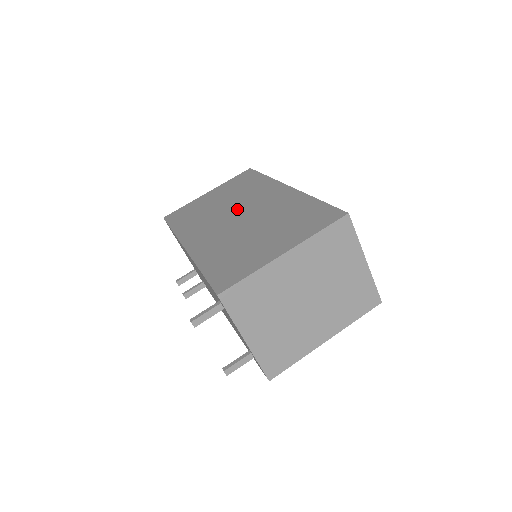
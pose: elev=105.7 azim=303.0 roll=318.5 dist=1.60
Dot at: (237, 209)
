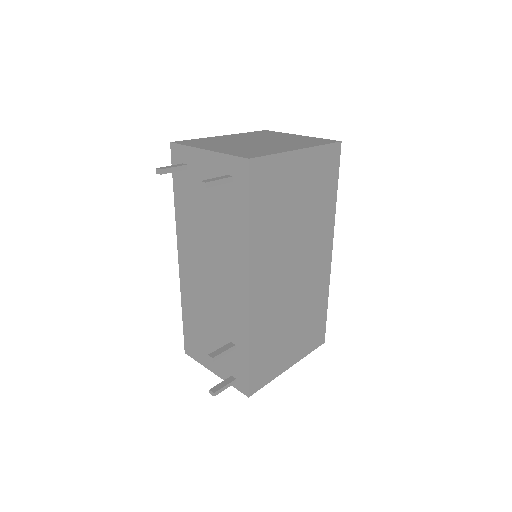
Dot at: occluded
